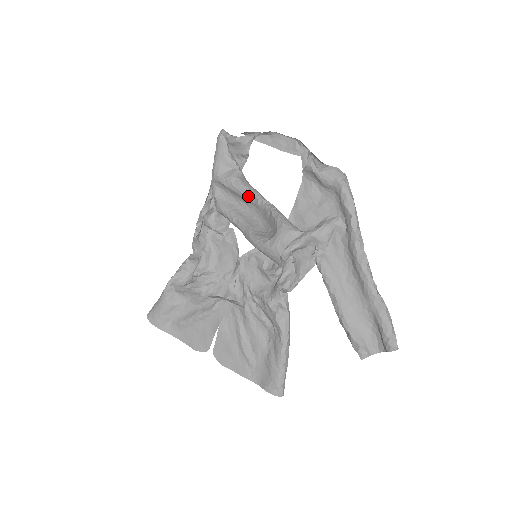
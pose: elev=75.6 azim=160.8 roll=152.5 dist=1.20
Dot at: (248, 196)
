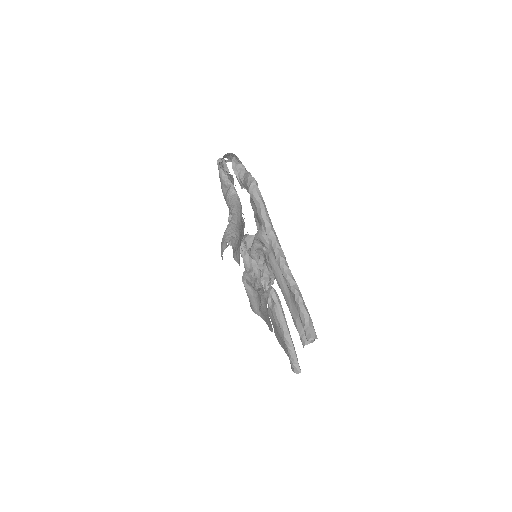
Dot at: occluded
